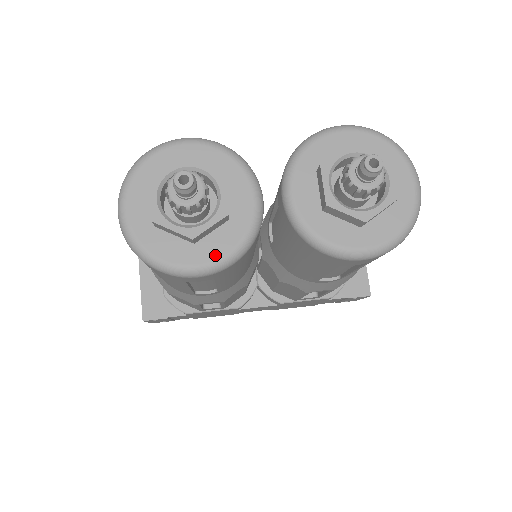
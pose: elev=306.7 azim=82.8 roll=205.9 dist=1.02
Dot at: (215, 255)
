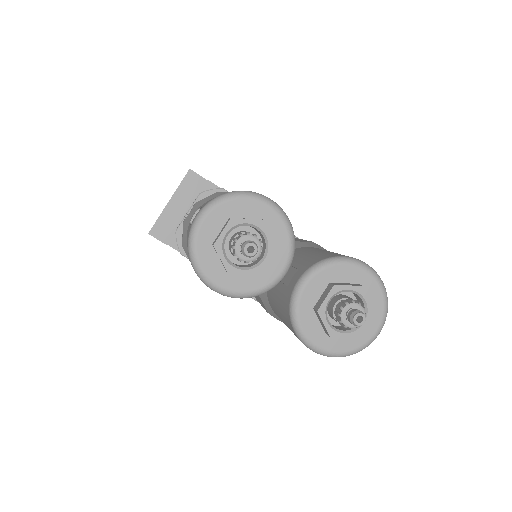
Dot at: (233, 288)
